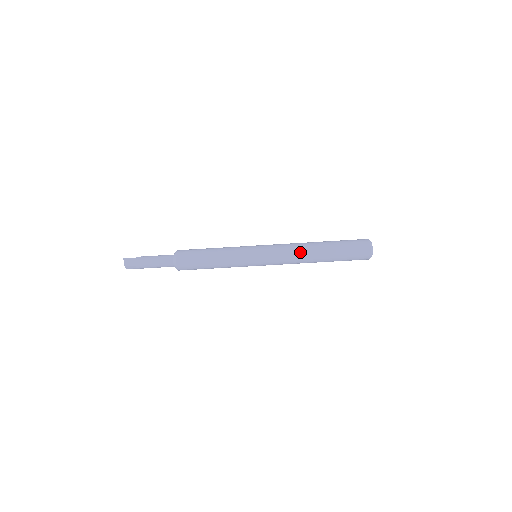
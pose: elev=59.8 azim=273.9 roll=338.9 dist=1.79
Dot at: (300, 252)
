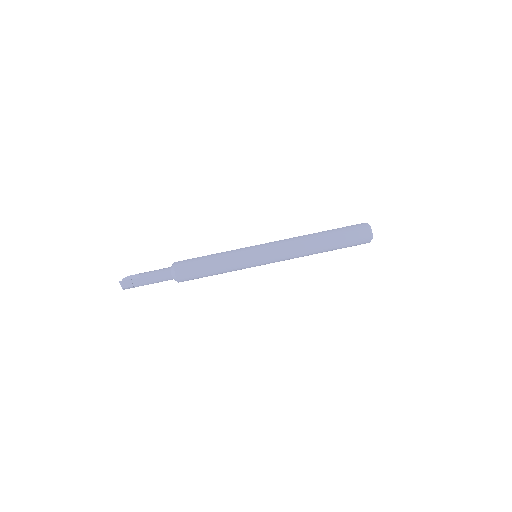
Dot at: (301, 249)
